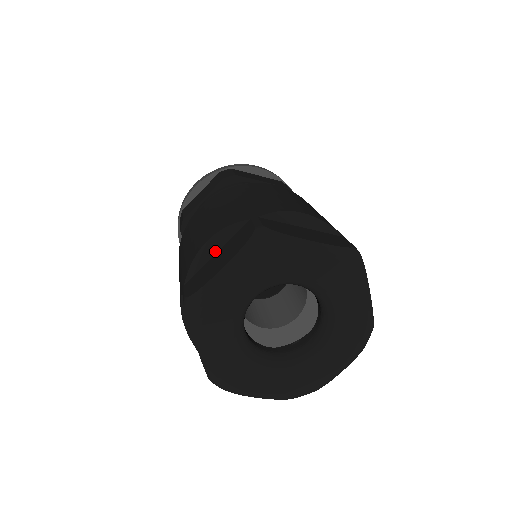
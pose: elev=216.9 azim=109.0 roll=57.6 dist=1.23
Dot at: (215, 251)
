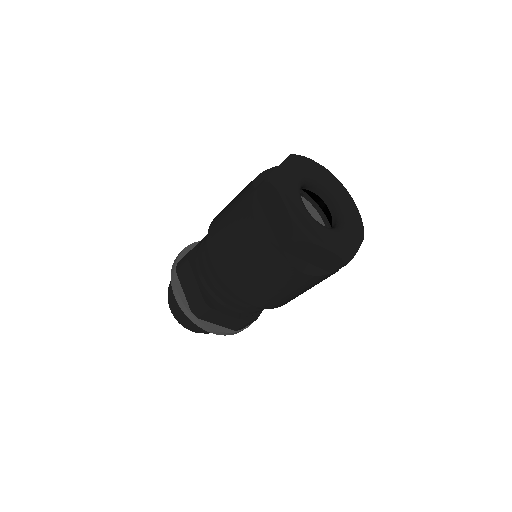
Dot at: (266, 176)
